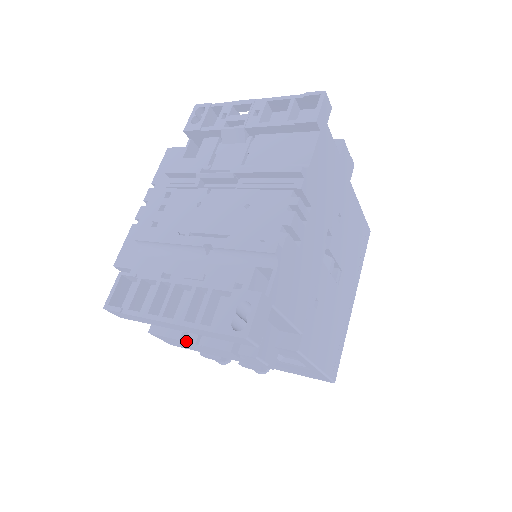
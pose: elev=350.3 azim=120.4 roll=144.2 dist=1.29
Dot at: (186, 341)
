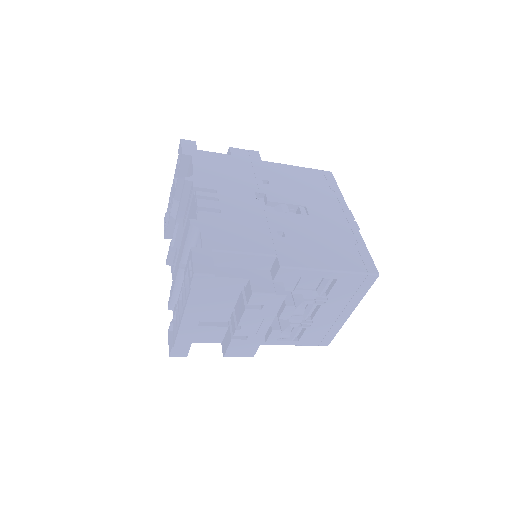
Dot at: (233, 335)
